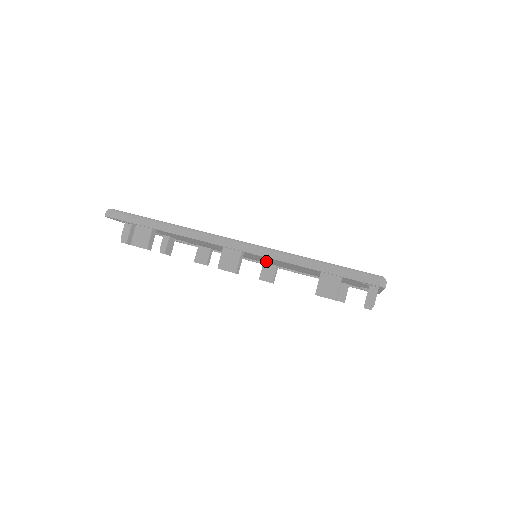
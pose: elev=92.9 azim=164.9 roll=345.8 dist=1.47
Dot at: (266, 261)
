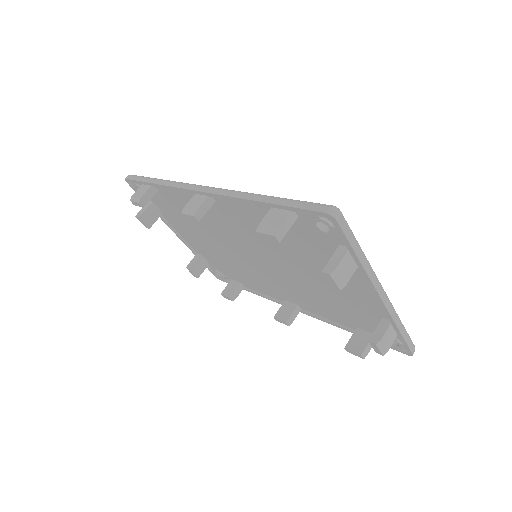
Dot at: (276, 280)
